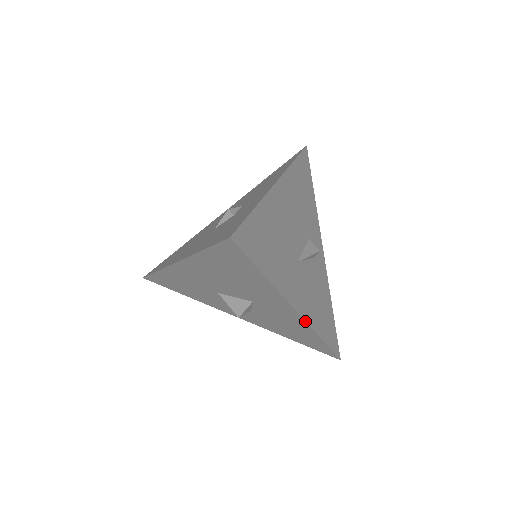
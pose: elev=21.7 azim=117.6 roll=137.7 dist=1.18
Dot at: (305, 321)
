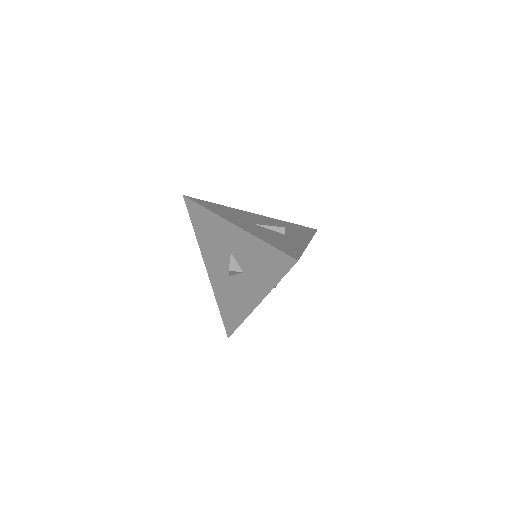
Dot at: (243, 229)
